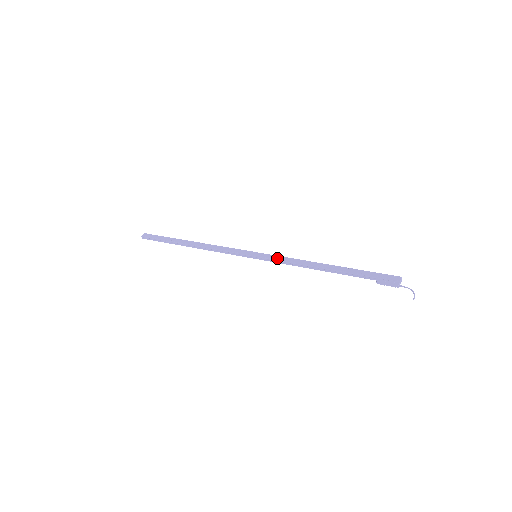
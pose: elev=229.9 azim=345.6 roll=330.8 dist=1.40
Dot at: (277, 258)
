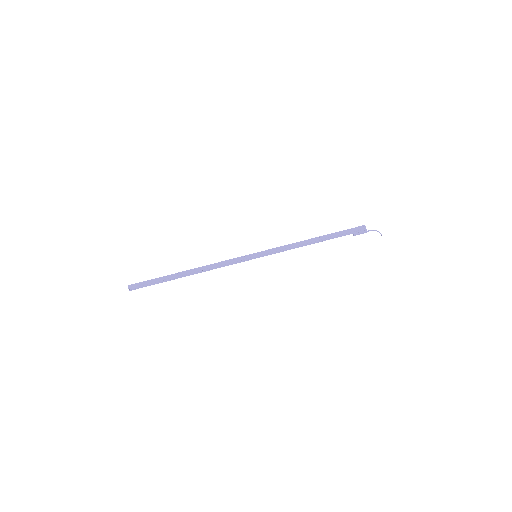
Dot at: (275, 250)
